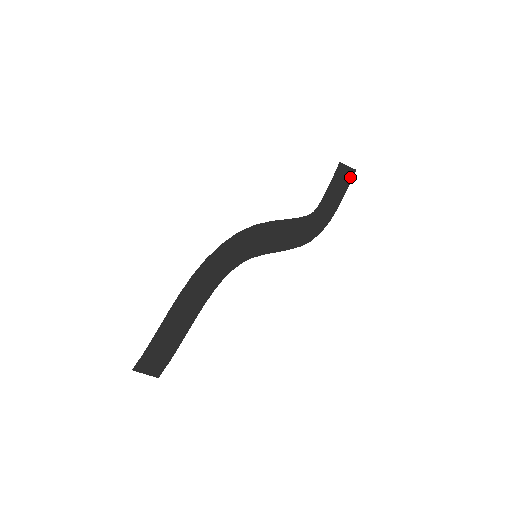
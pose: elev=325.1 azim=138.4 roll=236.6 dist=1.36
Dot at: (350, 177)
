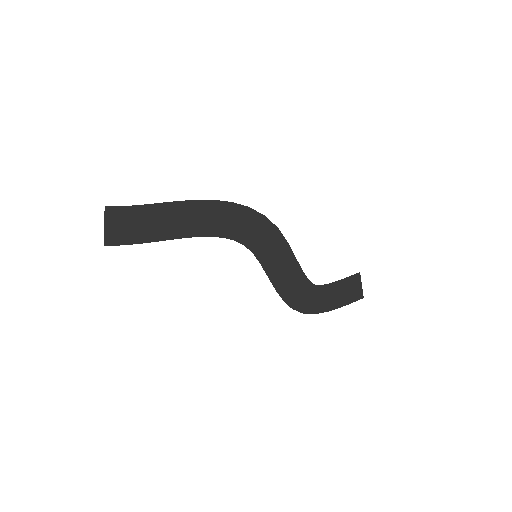
Dot at: (356, 297)
